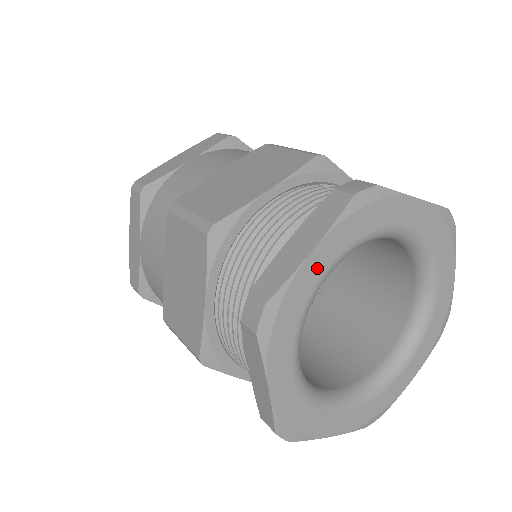
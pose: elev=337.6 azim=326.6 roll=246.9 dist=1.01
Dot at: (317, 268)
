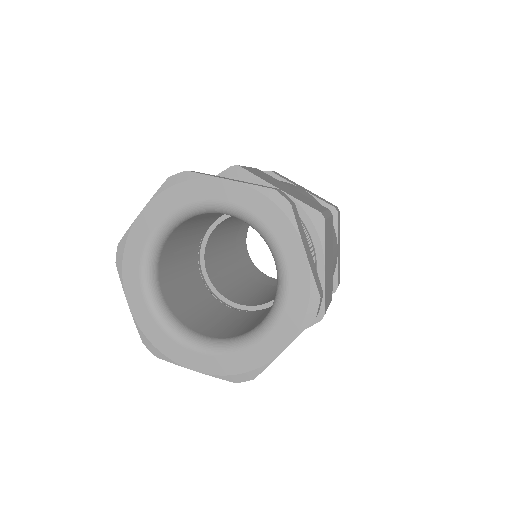
Dot at: (147, 225)
